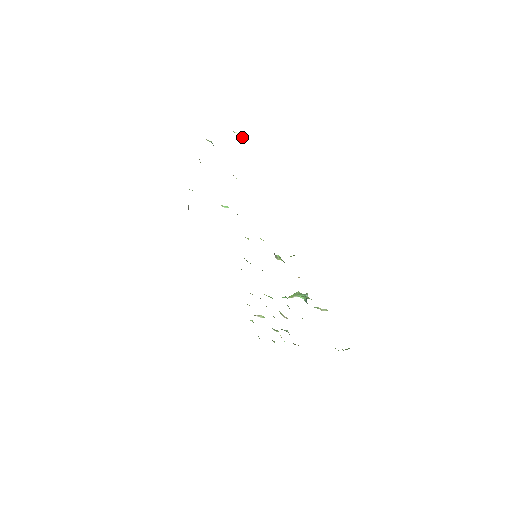
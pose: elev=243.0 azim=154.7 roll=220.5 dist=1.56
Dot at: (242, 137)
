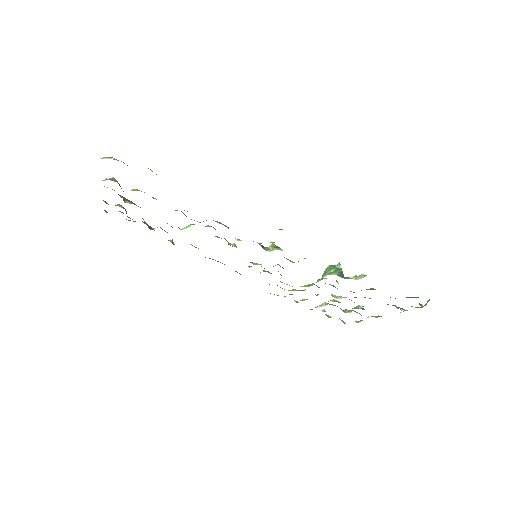
Dot at: occluded
